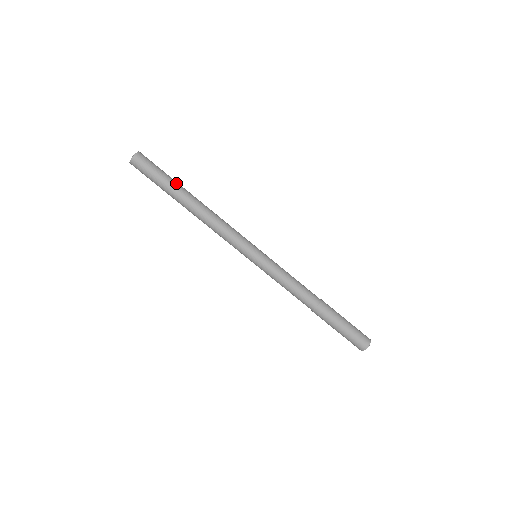
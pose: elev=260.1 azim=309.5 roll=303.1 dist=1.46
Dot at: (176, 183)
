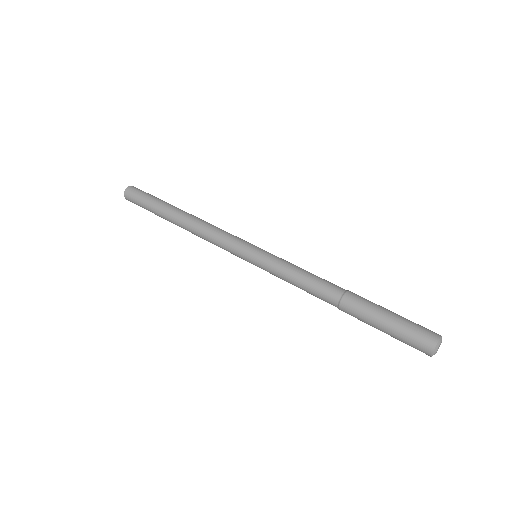
Dot at: (164, 203)
